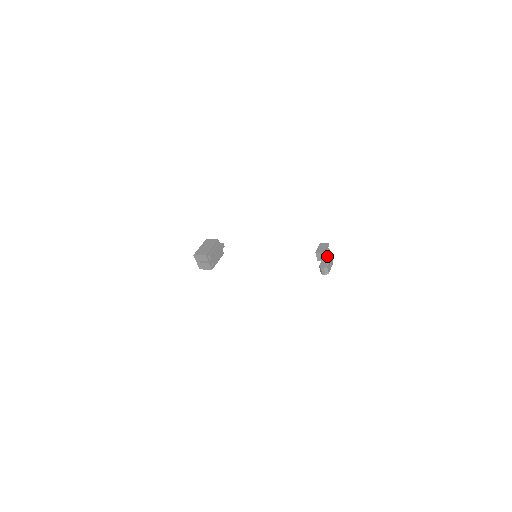
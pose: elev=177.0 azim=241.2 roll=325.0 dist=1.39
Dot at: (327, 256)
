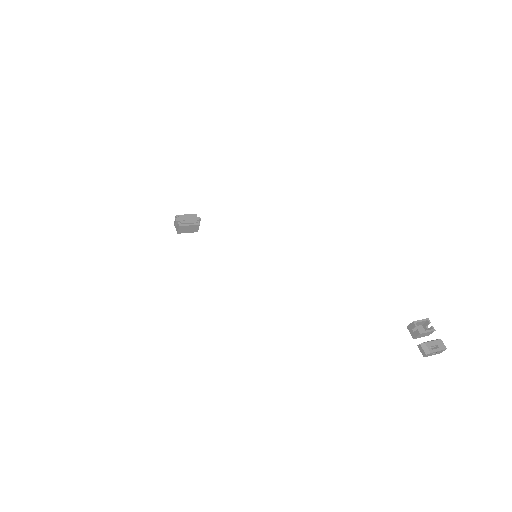
Dot at: (424, 331)
